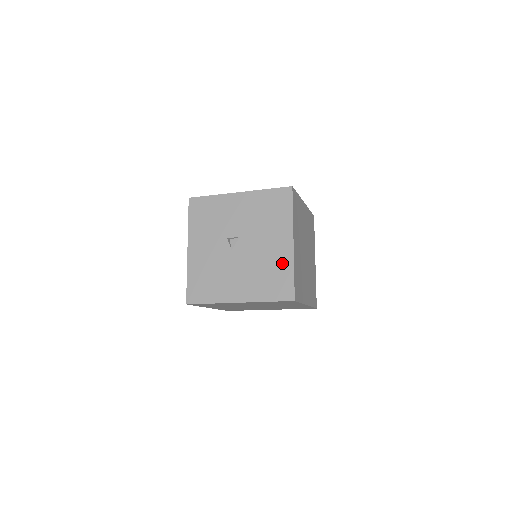
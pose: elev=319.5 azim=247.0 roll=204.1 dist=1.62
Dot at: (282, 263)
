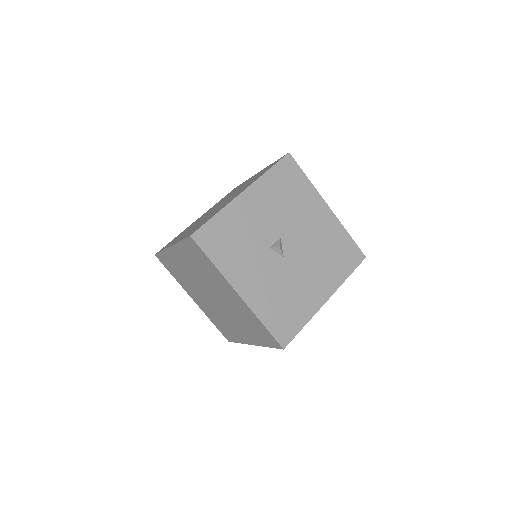
Dot at: (334, 233)
